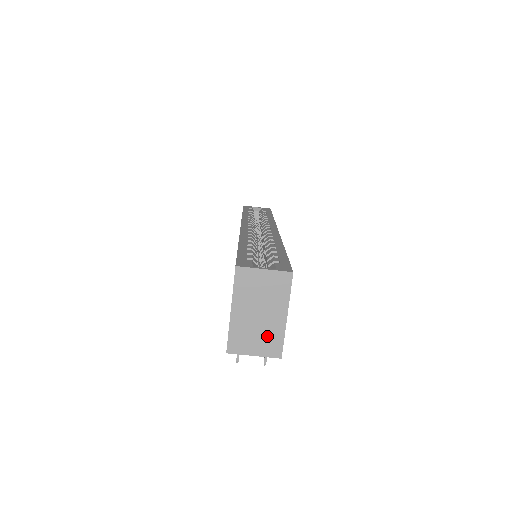
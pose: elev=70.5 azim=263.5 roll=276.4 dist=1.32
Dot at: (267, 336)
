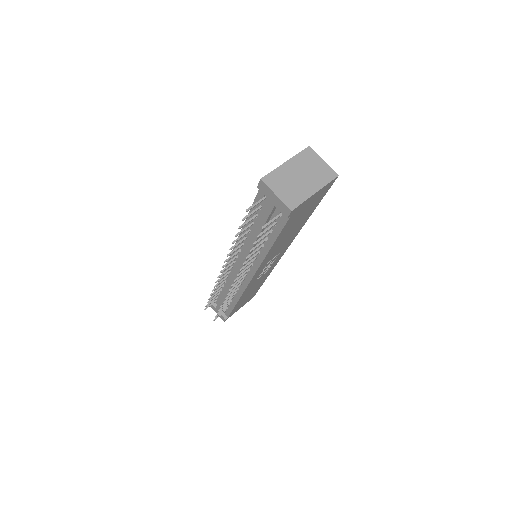
Dot at: (294, 192)
